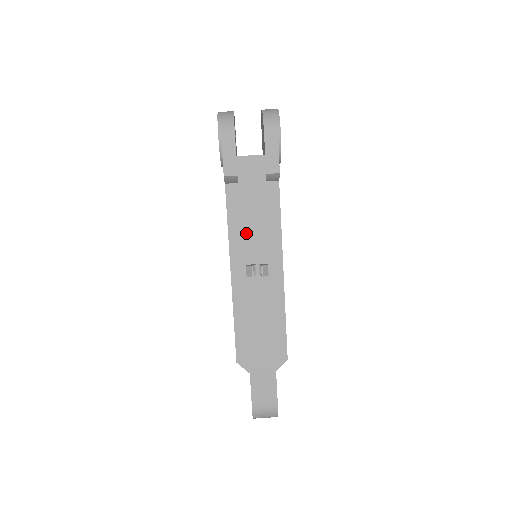
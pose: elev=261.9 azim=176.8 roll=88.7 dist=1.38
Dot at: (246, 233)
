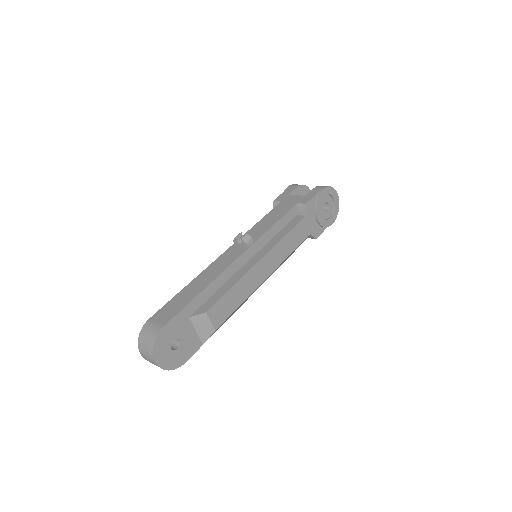
Dot at: (258, 225)
